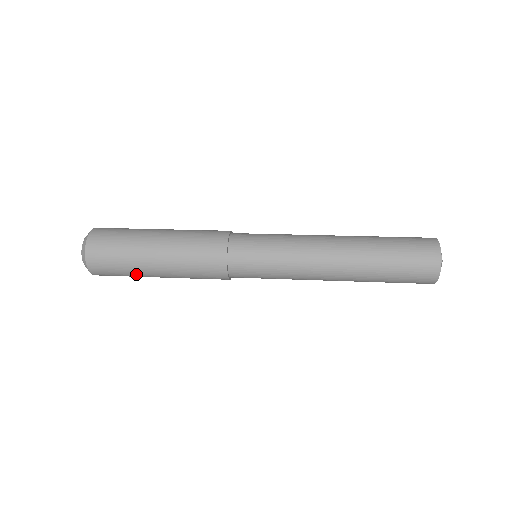
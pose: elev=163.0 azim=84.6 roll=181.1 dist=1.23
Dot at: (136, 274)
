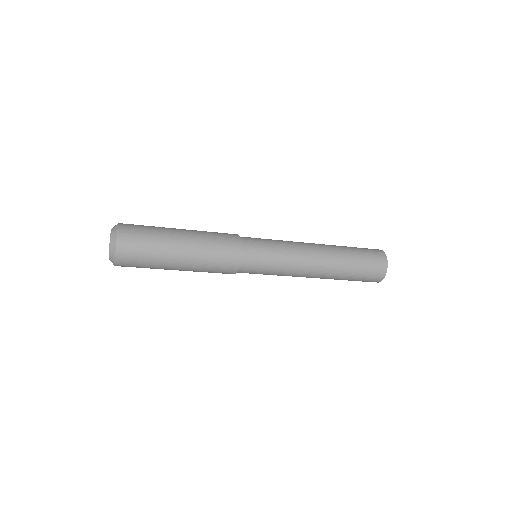
Dot at: (161, 242)
